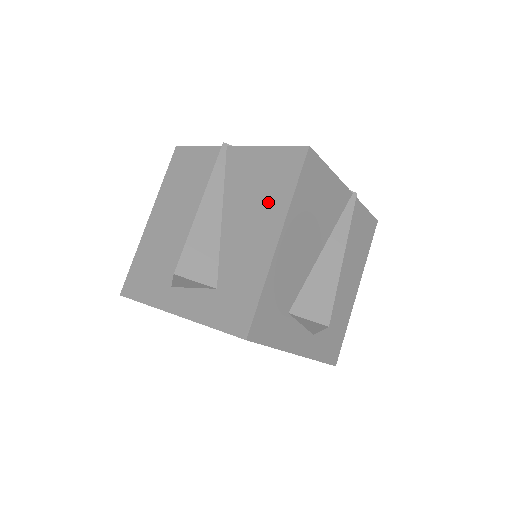
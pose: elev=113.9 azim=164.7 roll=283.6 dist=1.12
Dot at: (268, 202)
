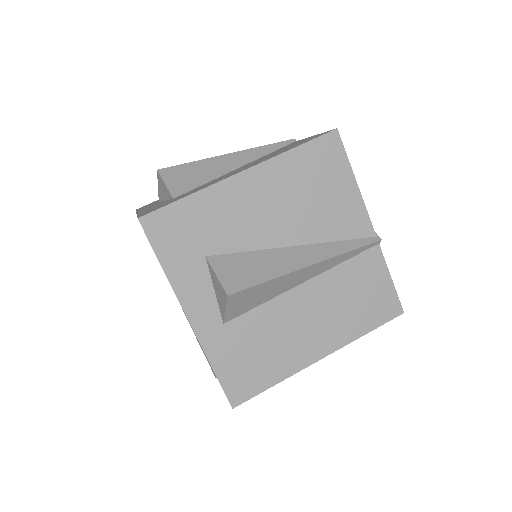
Dot at: (269, 157)
